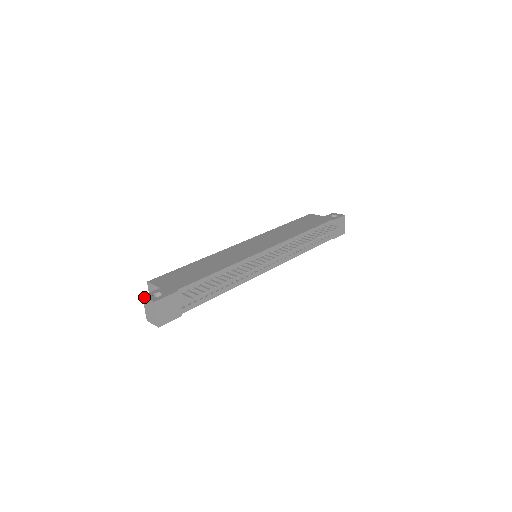
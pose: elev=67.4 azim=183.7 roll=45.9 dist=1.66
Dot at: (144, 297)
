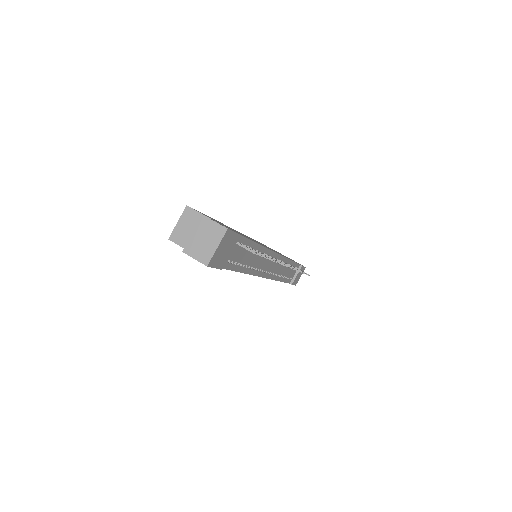
Dot at: (206, 217)
